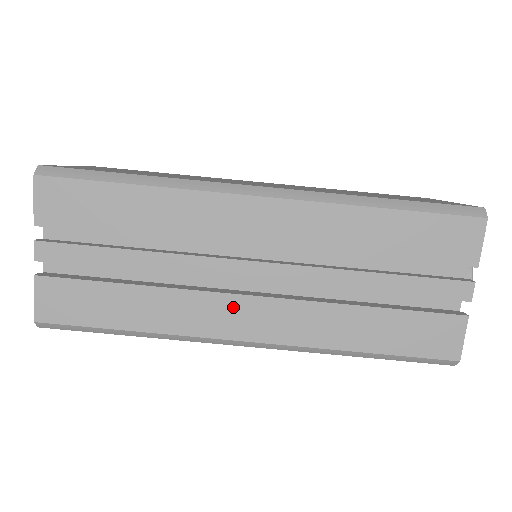
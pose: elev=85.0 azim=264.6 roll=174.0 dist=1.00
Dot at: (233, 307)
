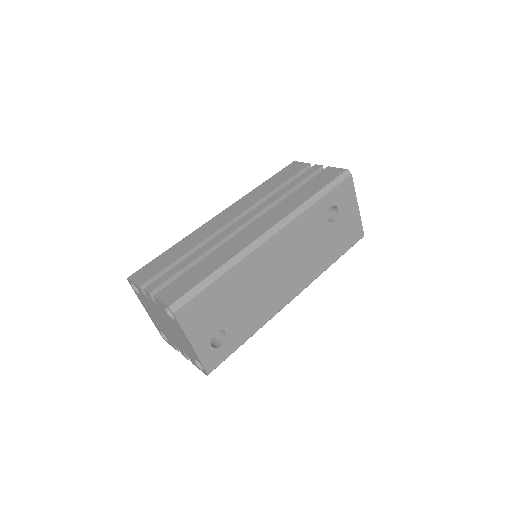
Dot at: (248, 231)
